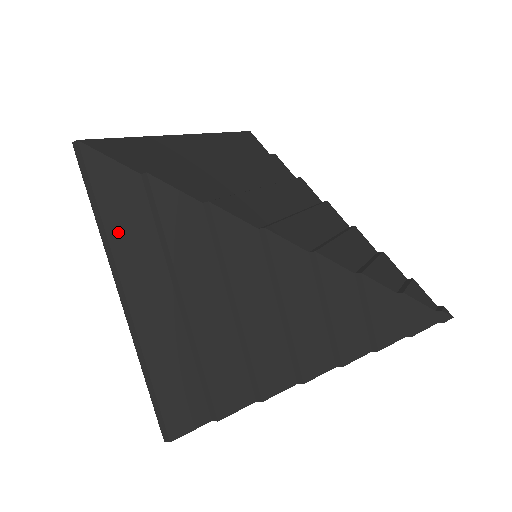
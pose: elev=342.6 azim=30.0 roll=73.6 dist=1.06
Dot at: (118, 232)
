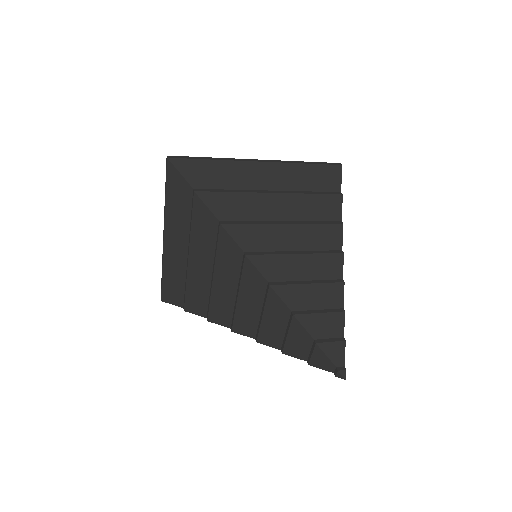
Dot at: (171, 208)
